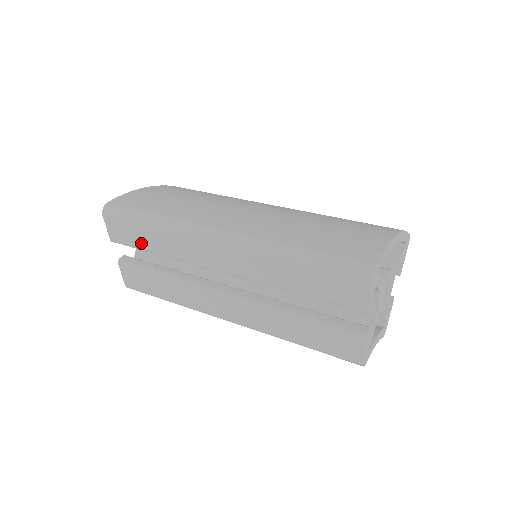
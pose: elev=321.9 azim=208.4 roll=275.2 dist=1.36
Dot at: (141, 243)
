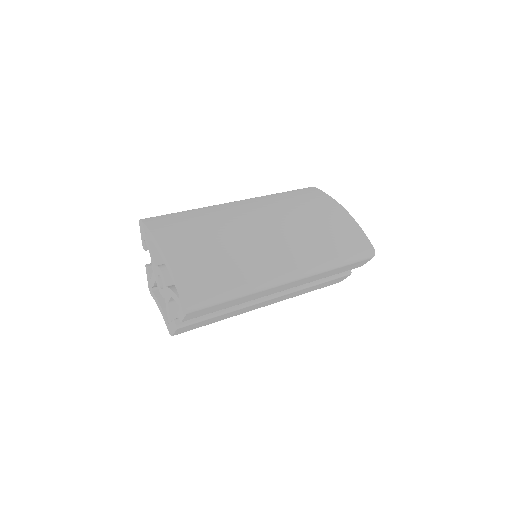
Dot at: (218, 309)
